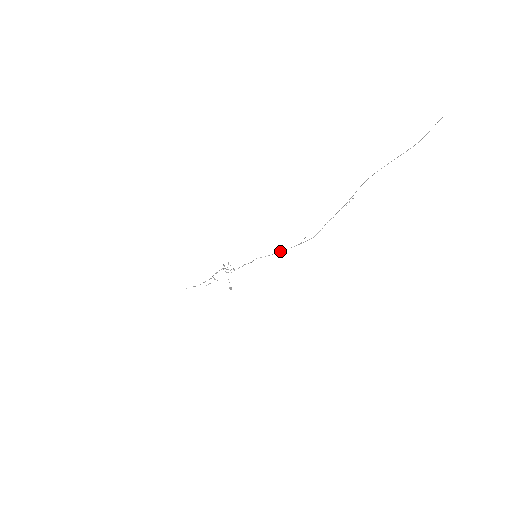
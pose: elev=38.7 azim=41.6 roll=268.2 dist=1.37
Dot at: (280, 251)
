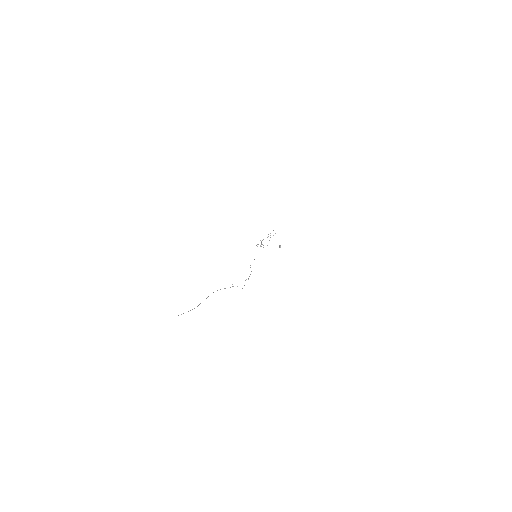
Dot at: occluded
